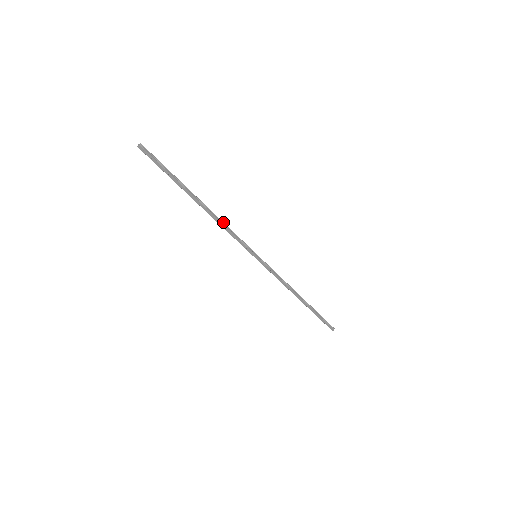
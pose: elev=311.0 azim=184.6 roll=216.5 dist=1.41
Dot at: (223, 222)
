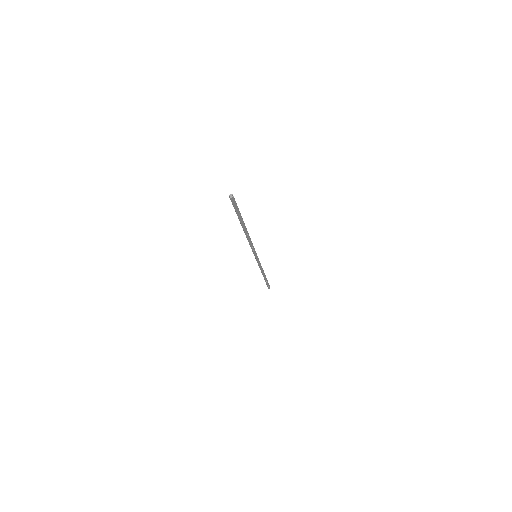
Dot at: (250, 239)
